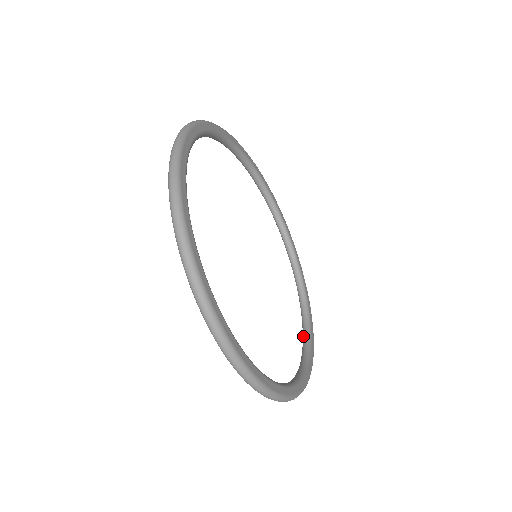
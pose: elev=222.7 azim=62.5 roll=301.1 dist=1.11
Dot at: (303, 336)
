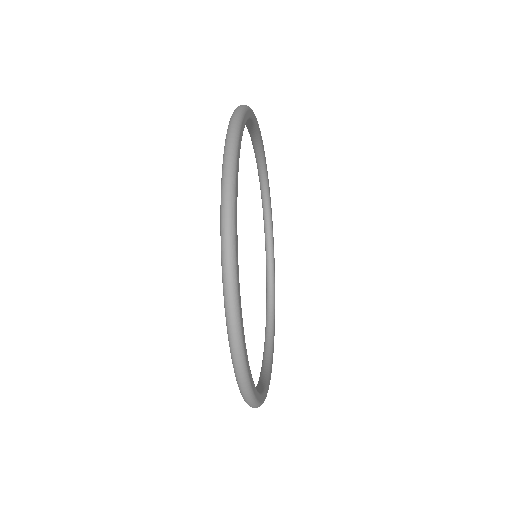
Dot at: (267, 310)
